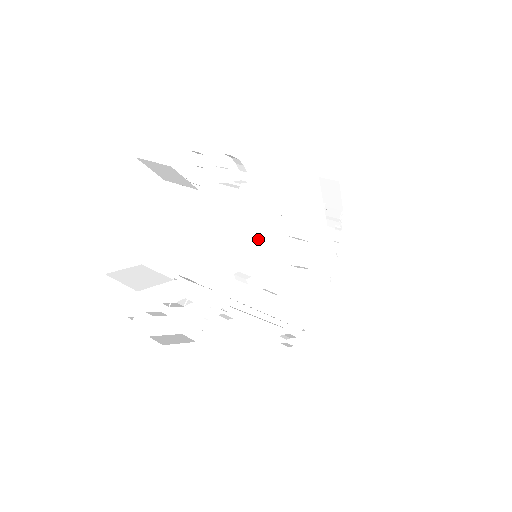
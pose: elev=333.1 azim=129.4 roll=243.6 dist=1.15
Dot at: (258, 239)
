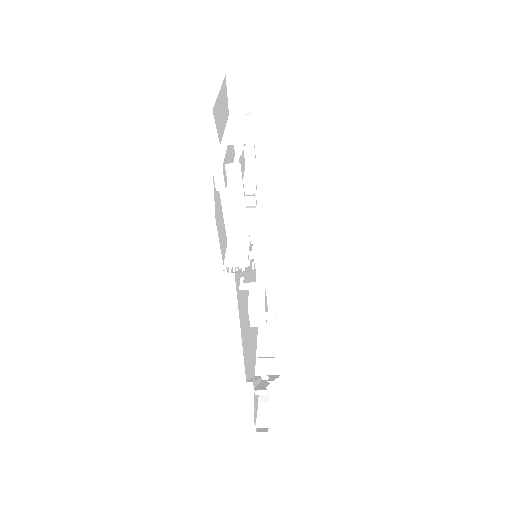
Dot at: occluded
